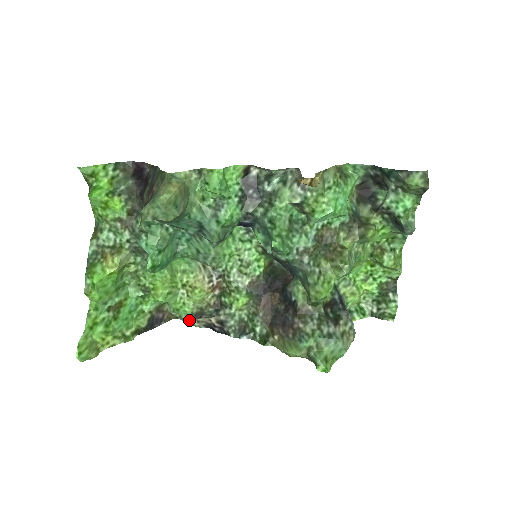
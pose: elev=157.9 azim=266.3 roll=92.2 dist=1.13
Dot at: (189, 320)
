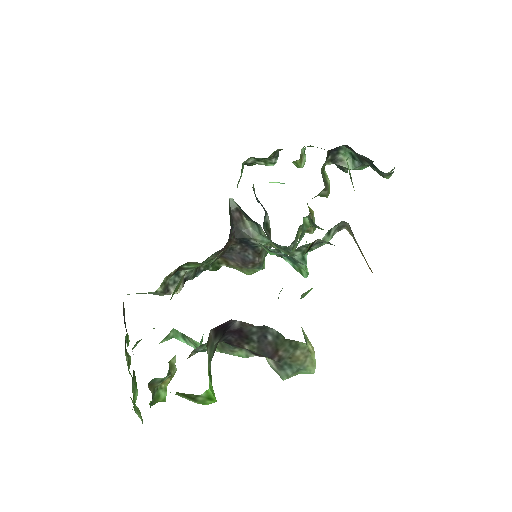
Dot at: occluded
